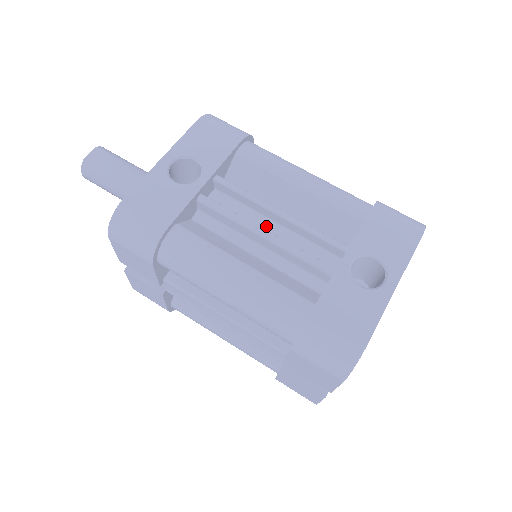
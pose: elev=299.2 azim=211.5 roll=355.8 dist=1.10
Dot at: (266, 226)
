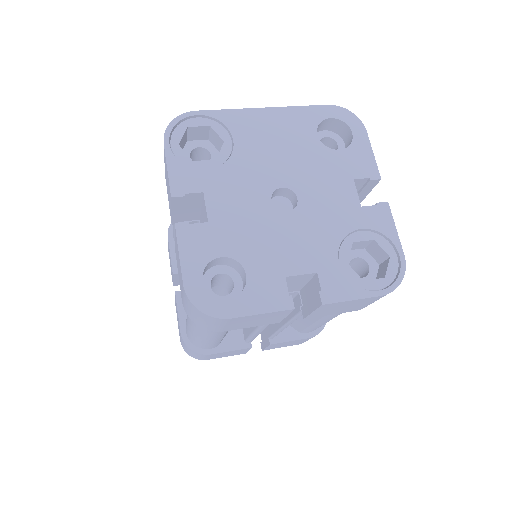
Dot at: occluded
